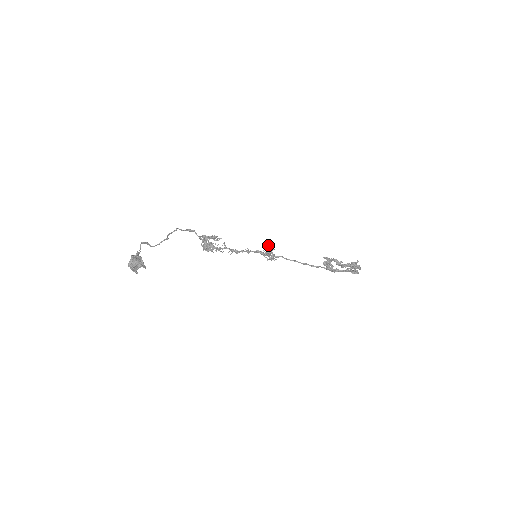
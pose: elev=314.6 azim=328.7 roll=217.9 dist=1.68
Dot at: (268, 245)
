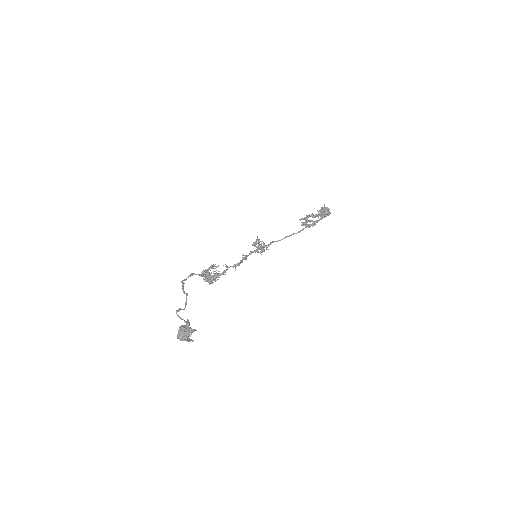
Dot at: occluded
